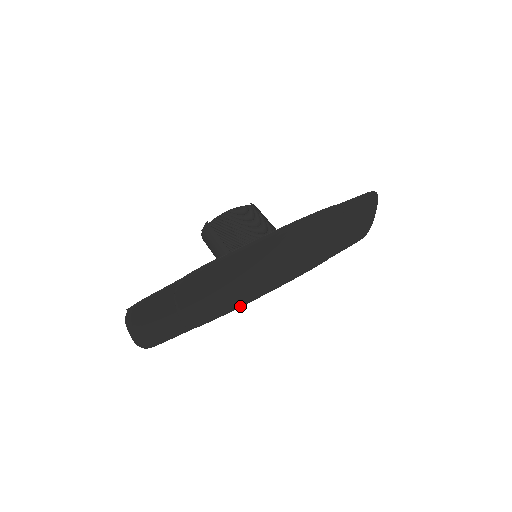
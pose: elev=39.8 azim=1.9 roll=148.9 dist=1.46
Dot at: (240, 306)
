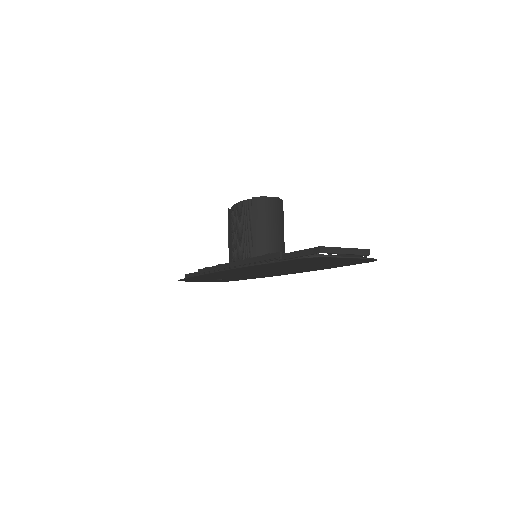
Dot at: occluded
